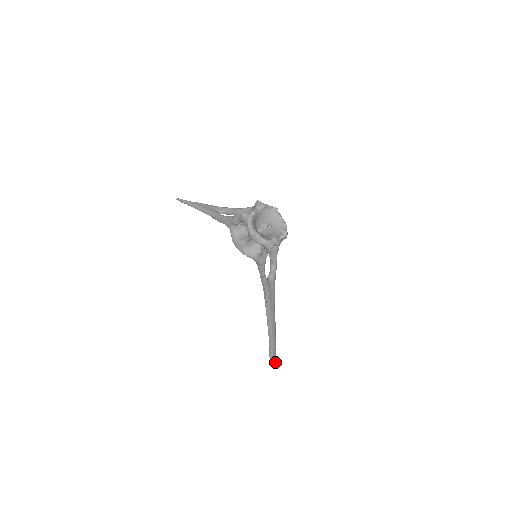
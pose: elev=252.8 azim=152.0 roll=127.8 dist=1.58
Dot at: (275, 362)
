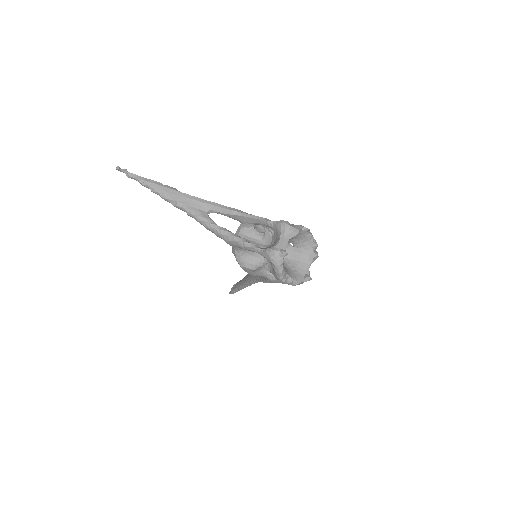
Dot at: occluded
